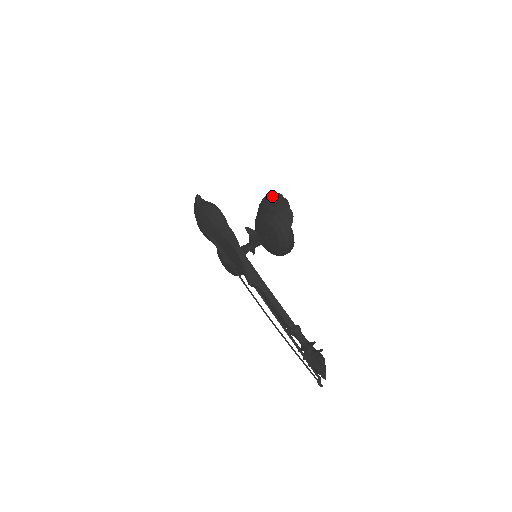
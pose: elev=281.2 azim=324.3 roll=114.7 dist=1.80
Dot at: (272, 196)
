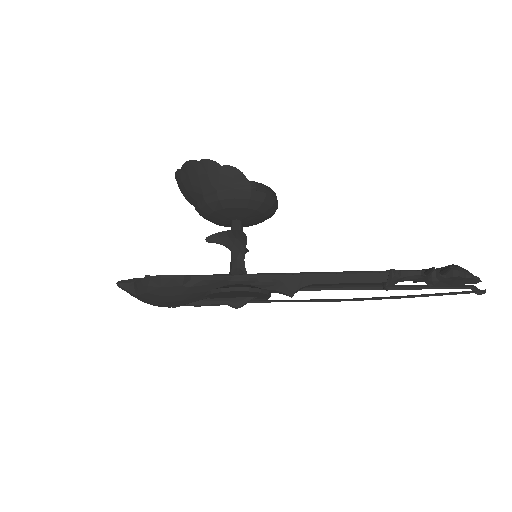
Dot at: (184, 174)
